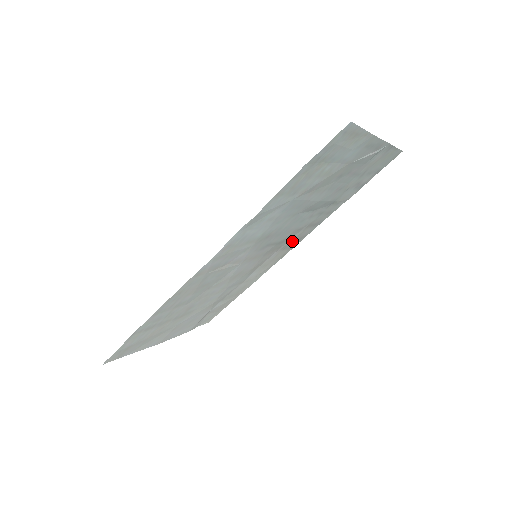
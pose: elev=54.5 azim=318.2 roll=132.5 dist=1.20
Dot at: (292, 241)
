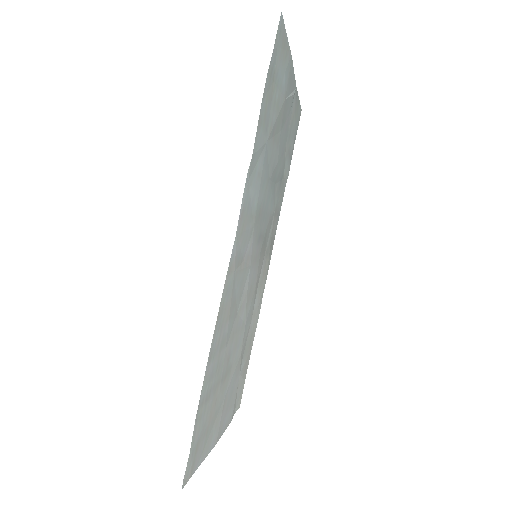
Dot at: (269, 242)
